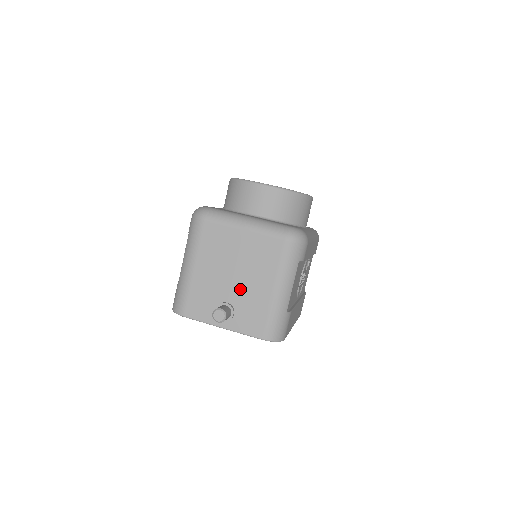
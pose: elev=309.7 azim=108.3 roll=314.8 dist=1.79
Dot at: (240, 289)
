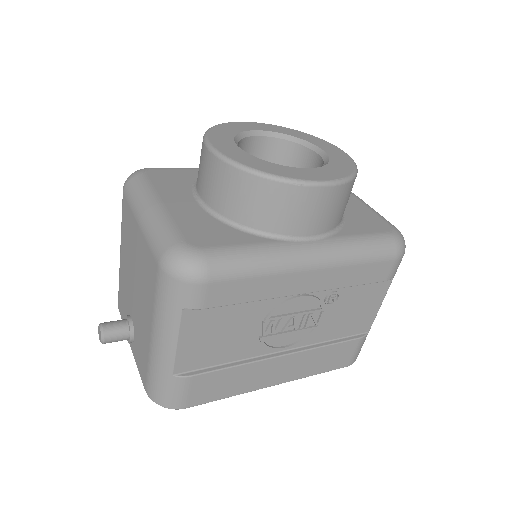
Dot at: (136, 309)
